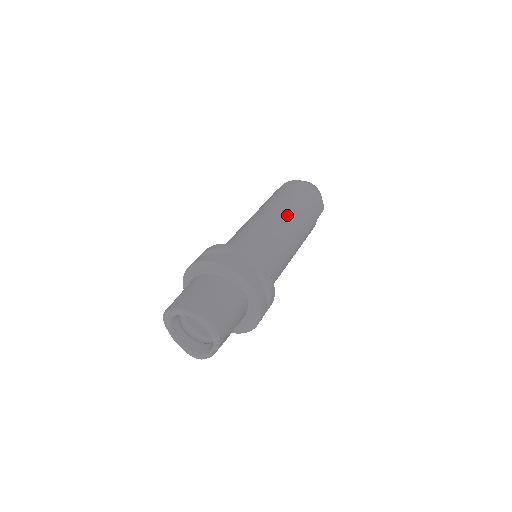
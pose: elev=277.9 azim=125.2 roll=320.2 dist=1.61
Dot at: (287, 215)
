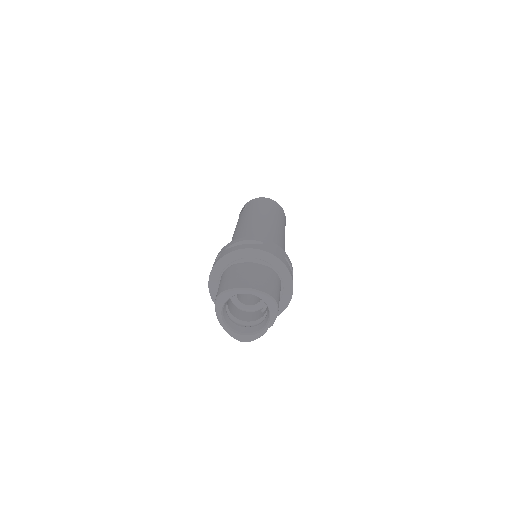
Dot at: (275, 221)
